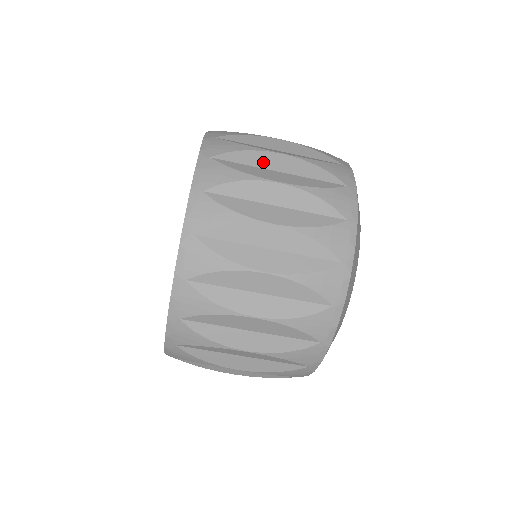
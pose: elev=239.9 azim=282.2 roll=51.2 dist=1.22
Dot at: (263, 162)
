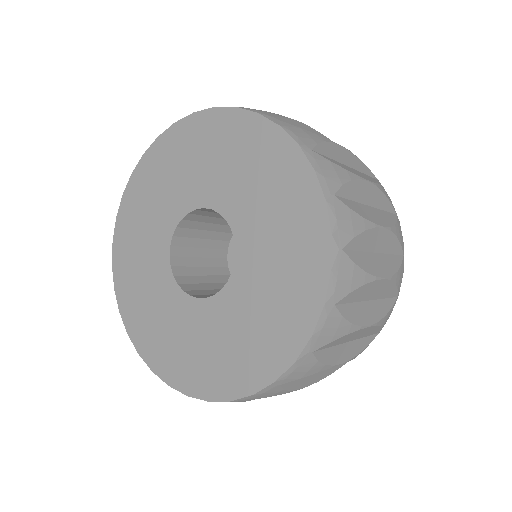
Dot at: (372, 243)
